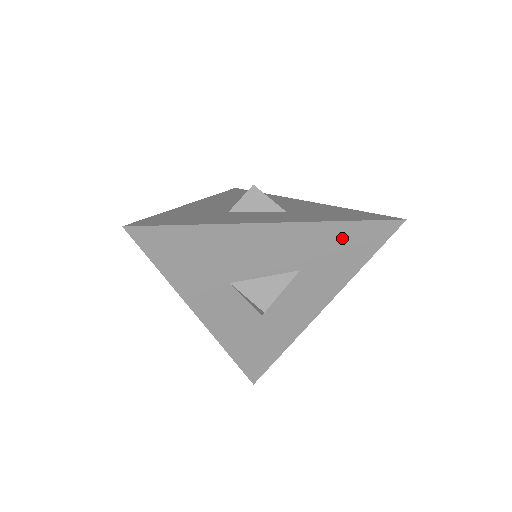
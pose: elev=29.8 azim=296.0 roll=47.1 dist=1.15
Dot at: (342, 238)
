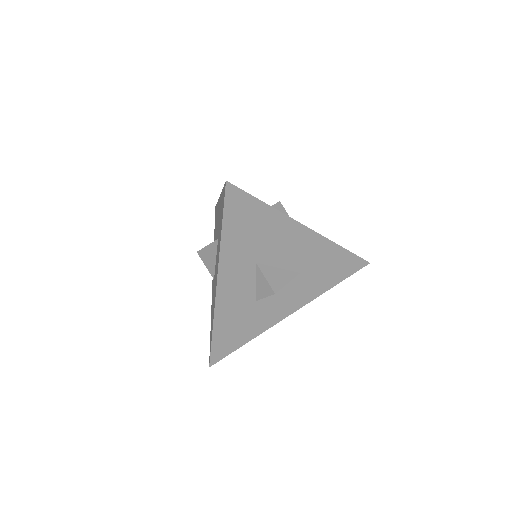
Dot at: (335, 259)
